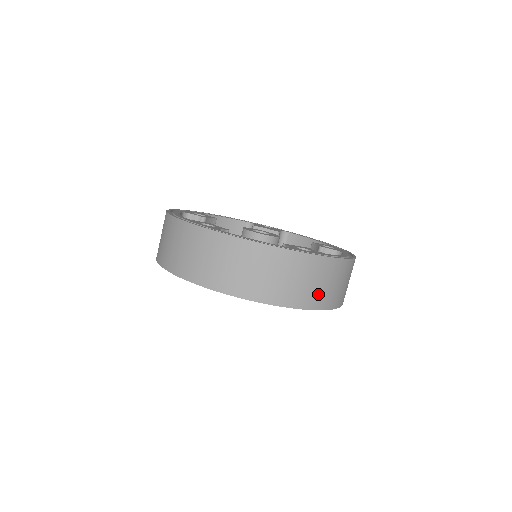
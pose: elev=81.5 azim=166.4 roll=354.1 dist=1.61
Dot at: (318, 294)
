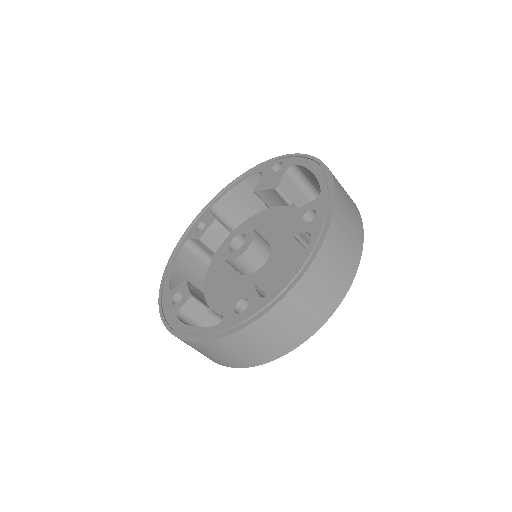
Dot at: (280, 343)
